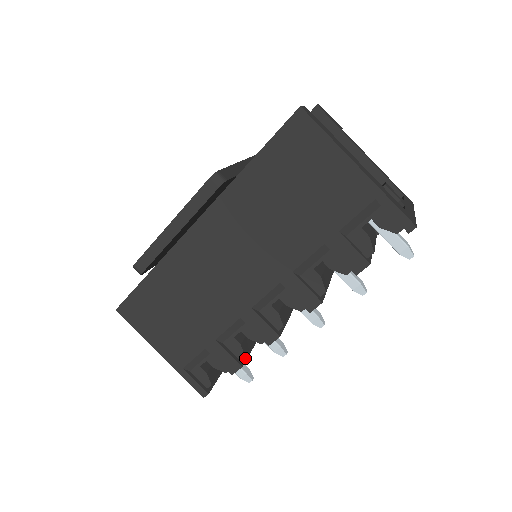
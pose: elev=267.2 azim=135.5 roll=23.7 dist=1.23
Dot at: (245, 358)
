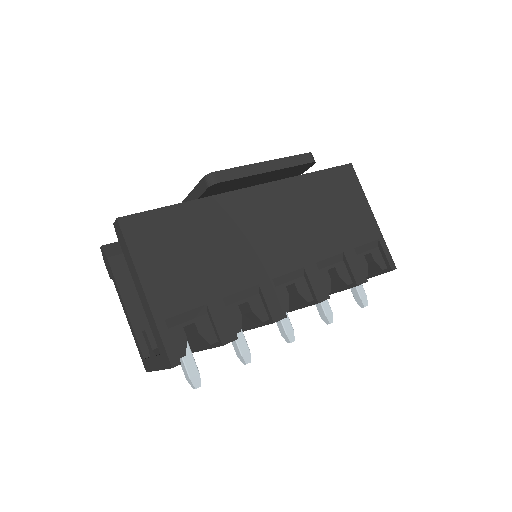
Dot at: occluded
